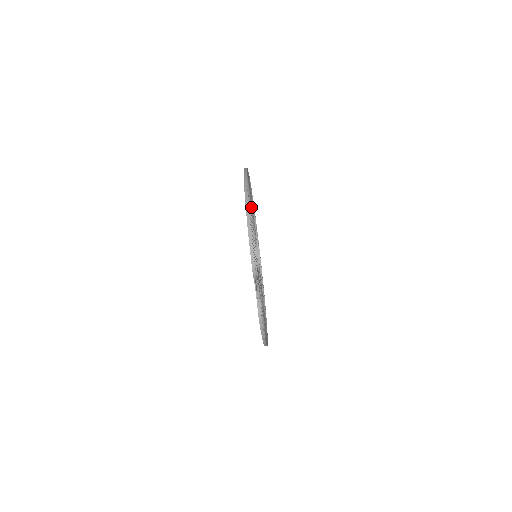
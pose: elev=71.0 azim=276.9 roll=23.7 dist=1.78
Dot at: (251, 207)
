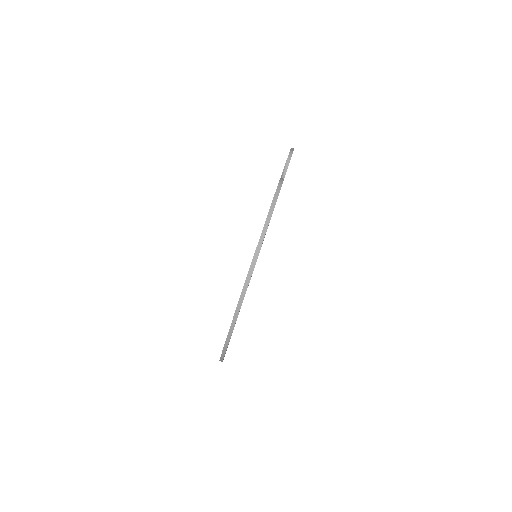
Dot at: occluded
